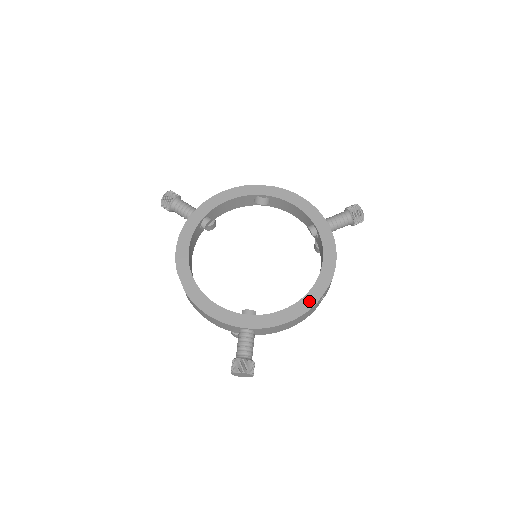
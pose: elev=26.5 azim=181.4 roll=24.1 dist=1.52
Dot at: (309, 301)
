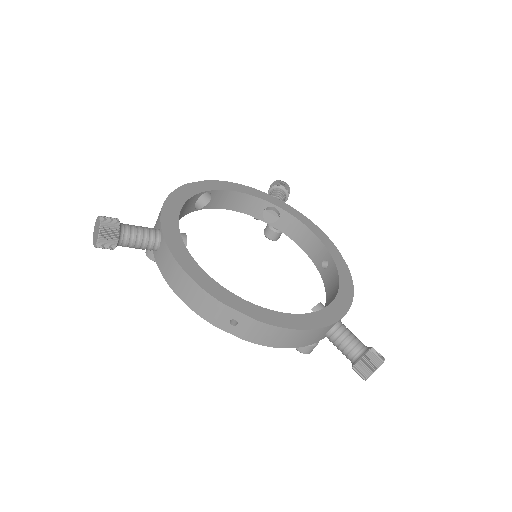
Dot at: (343, 268)
